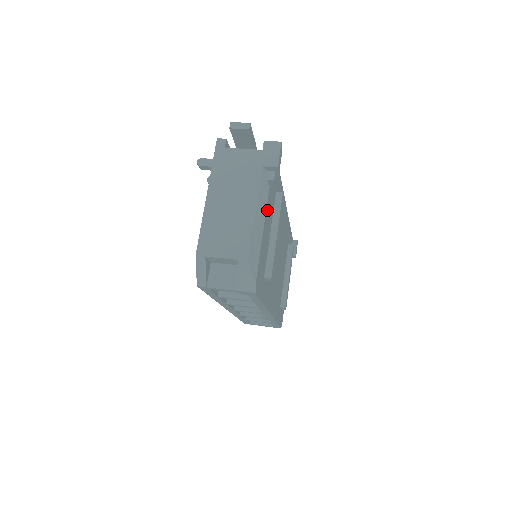
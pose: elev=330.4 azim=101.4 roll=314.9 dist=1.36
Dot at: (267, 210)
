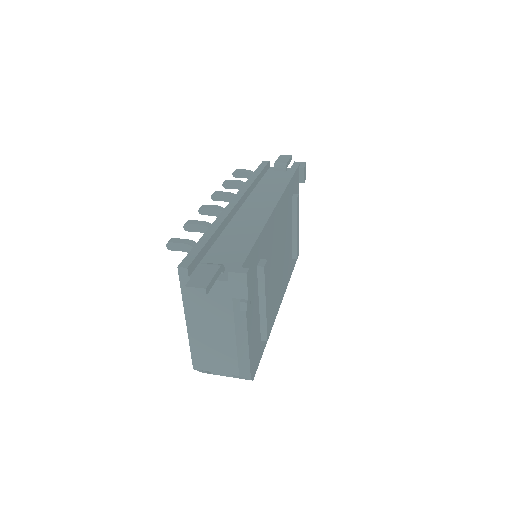
Dot at: (248, 317)
